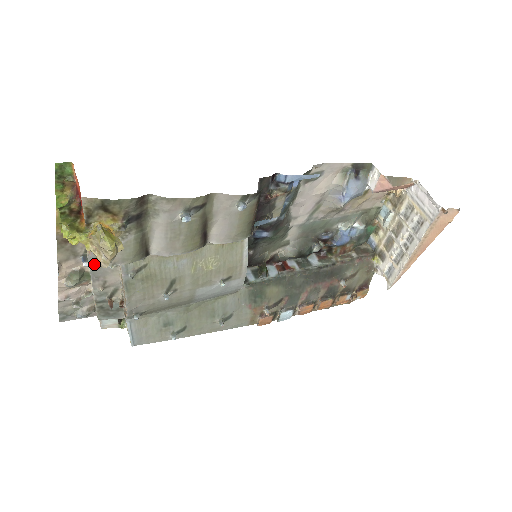
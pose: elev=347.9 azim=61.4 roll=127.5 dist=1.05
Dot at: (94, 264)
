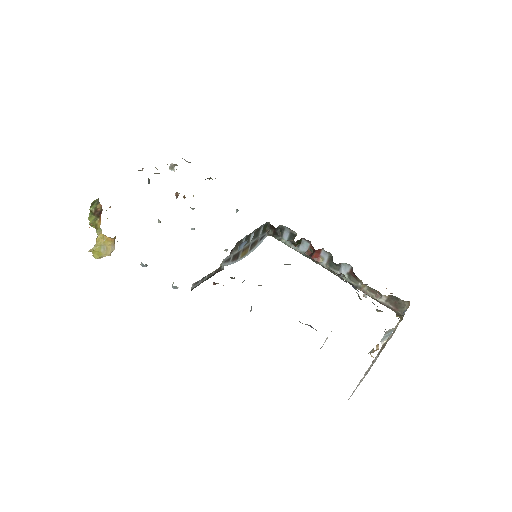
Dot at: occluded
